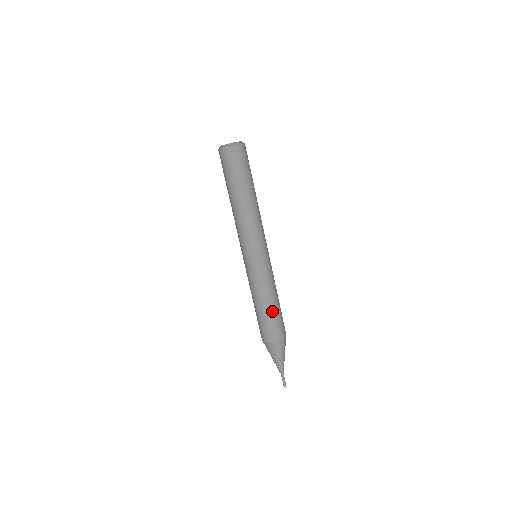
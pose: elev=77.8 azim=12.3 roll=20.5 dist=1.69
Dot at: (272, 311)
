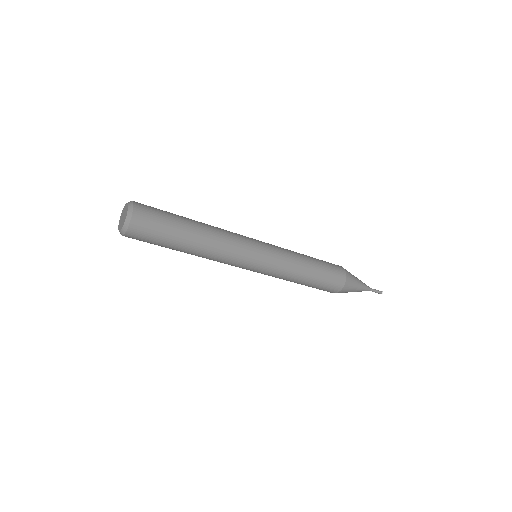
Dot at: (317, 274)
